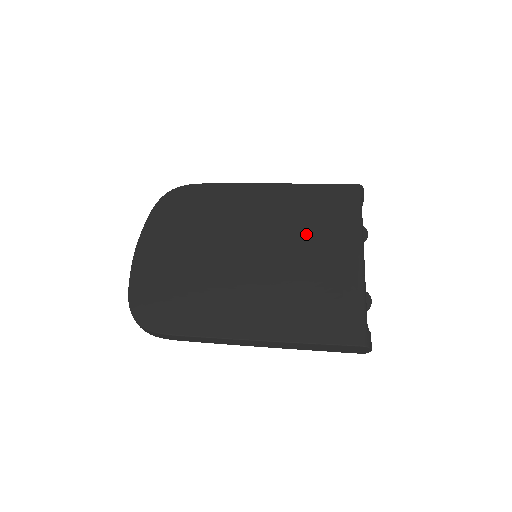
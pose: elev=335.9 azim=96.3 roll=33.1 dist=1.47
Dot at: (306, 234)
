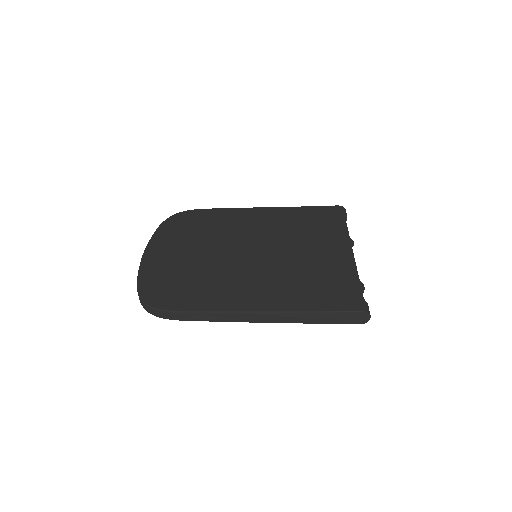
Dot at: (300, 238)
